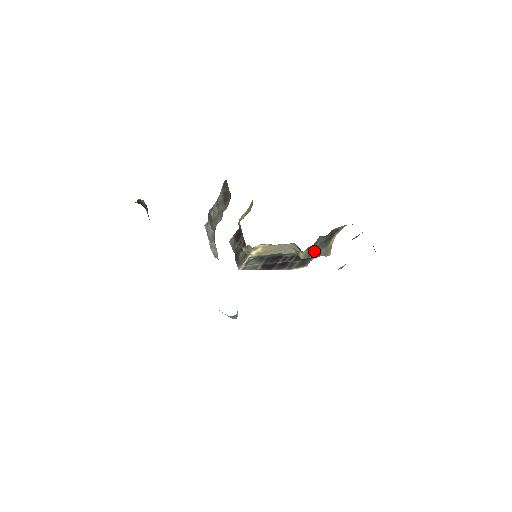
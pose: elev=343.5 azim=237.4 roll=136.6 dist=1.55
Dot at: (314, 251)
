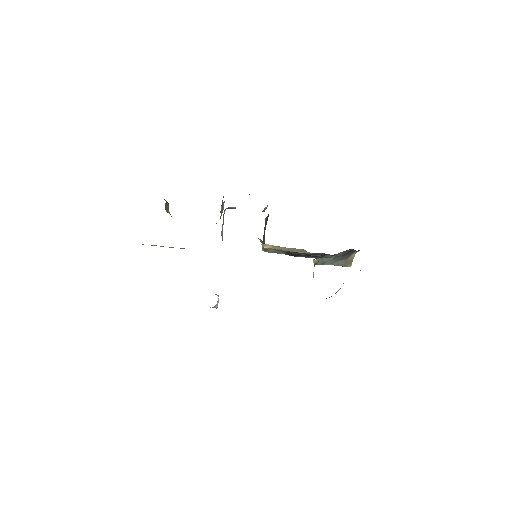
Dot at: (329, 261)
